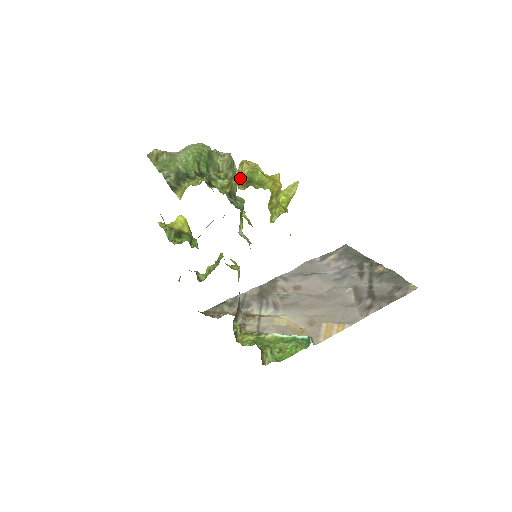
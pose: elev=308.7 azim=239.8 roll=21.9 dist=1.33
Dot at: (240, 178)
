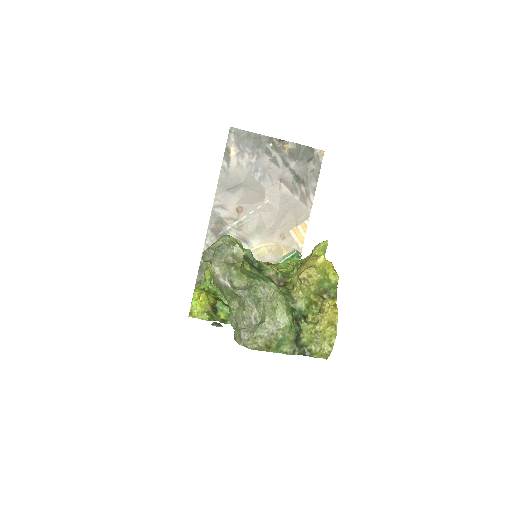
Dot at: (317, 293)
